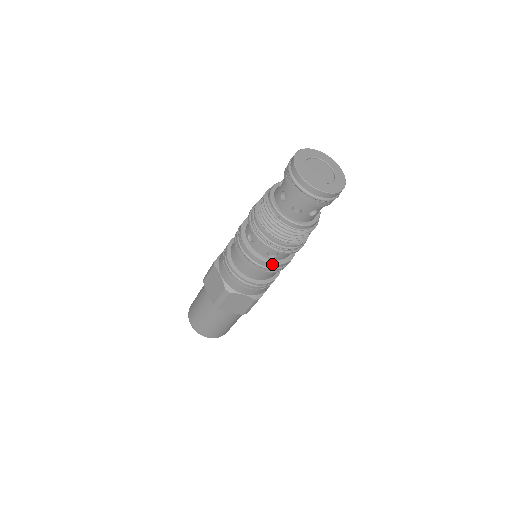
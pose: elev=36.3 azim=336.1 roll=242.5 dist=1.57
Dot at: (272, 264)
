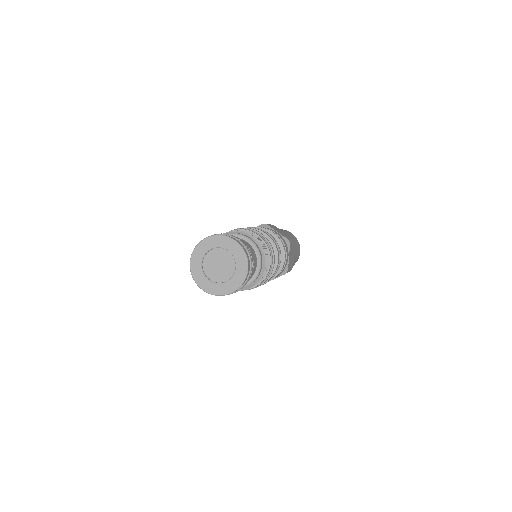
Dot at: occluded
